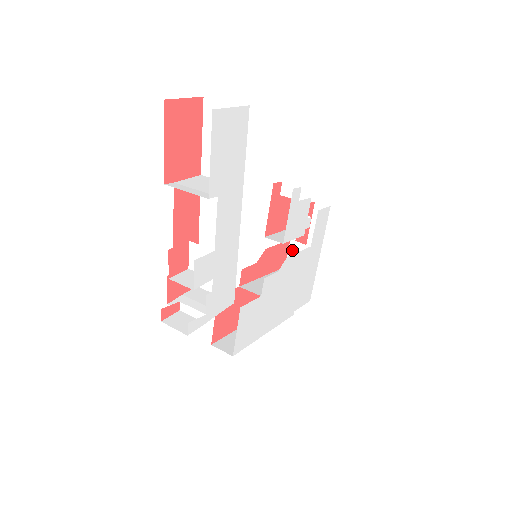
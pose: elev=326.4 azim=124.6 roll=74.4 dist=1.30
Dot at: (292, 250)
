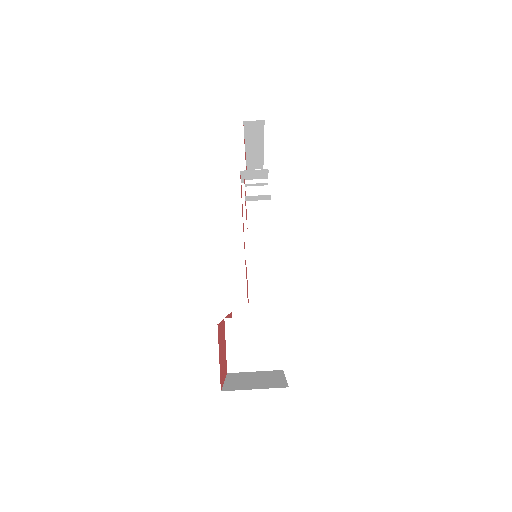
Dot at: occluded
